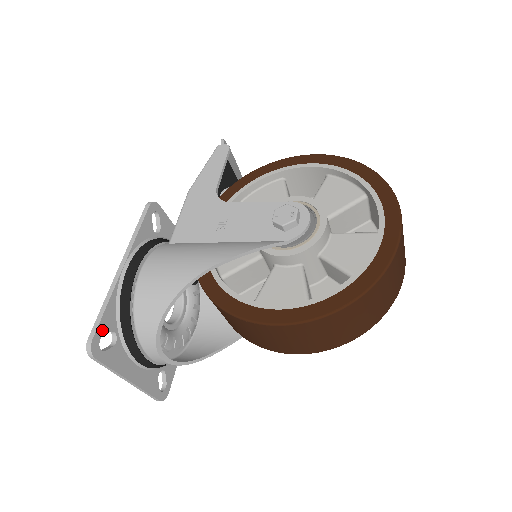
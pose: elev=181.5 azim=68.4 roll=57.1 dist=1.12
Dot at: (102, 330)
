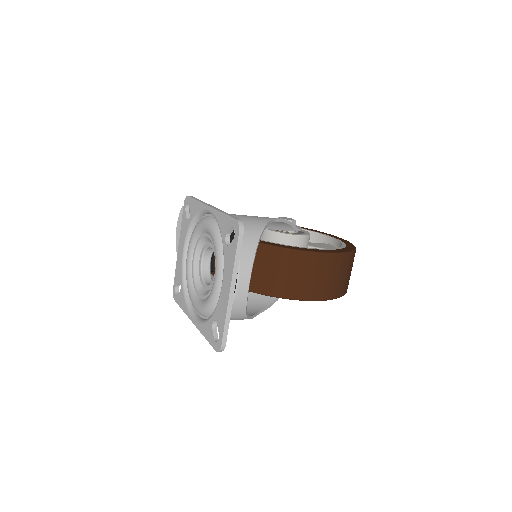
Dot at: occluded
